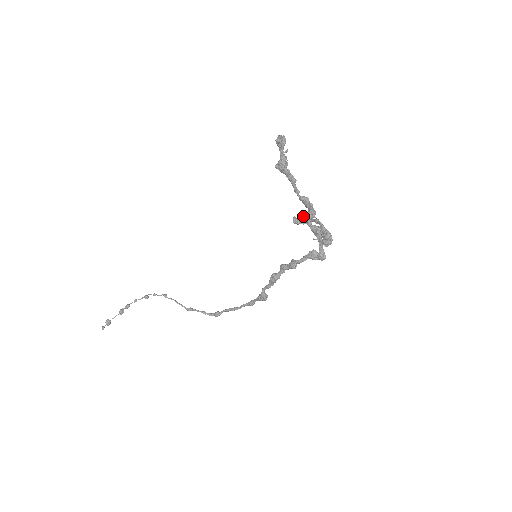
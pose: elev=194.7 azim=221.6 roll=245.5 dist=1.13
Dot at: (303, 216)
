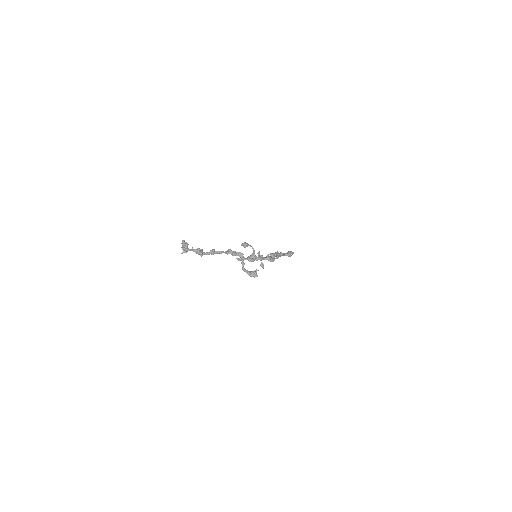
Dot at: occluded
